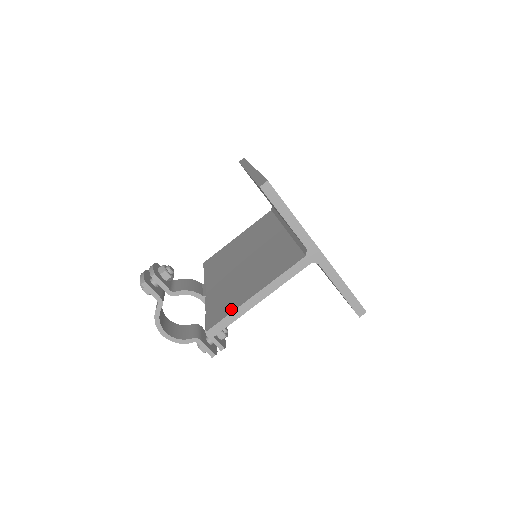
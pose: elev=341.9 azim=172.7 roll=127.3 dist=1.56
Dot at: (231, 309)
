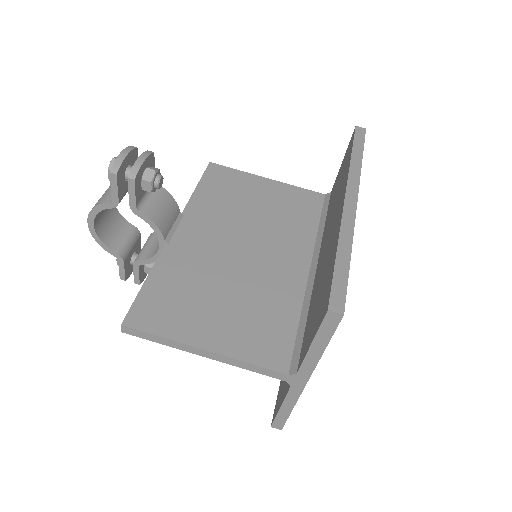
Dot at: (167, 330)
